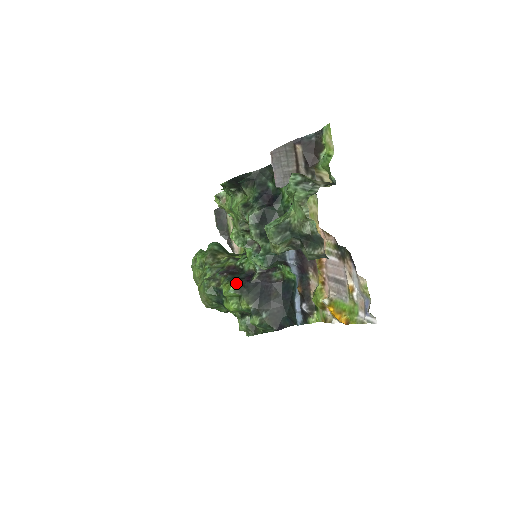
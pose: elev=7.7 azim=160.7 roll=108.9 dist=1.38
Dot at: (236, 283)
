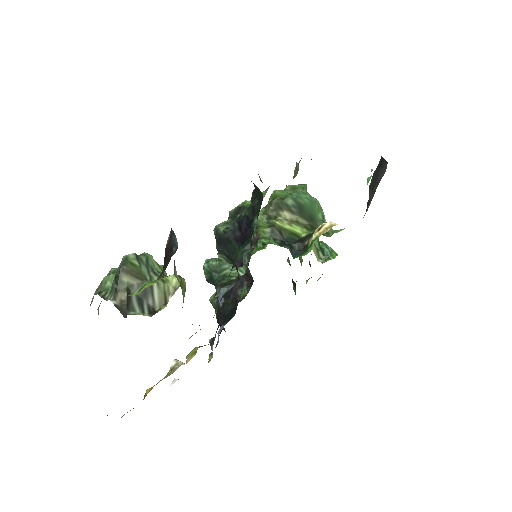
Dot at: occluded
